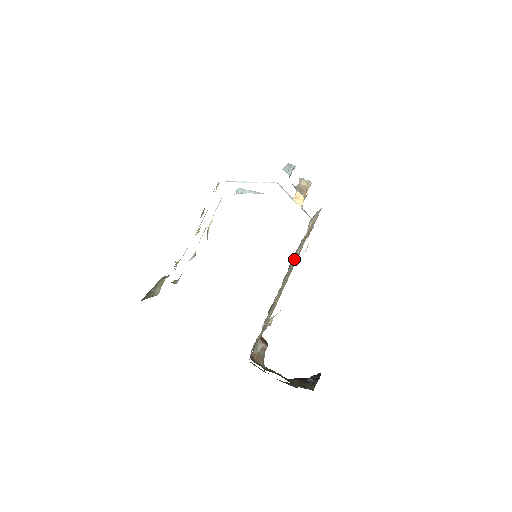
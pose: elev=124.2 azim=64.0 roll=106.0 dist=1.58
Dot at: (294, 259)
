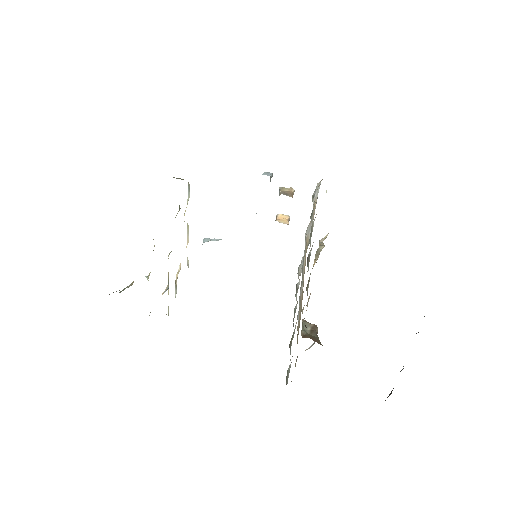
Dot at: occluded
